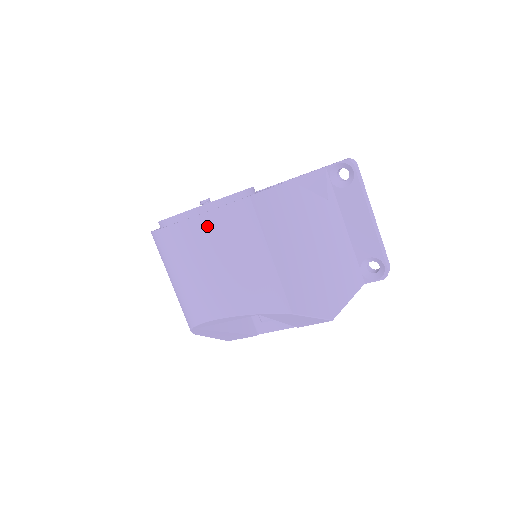
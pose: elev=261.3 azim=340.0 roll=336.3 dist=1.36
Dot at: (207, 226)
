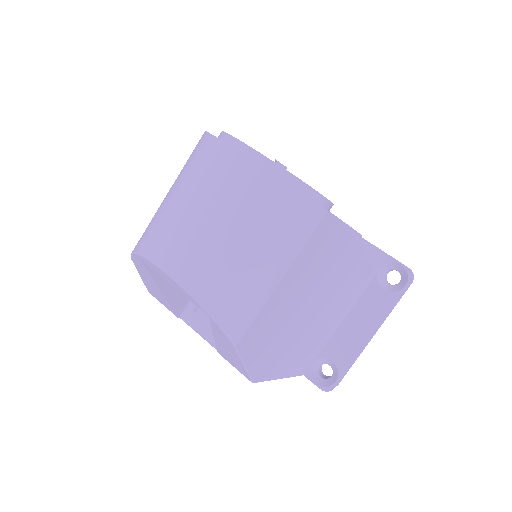
Dot at: (264, 190)
